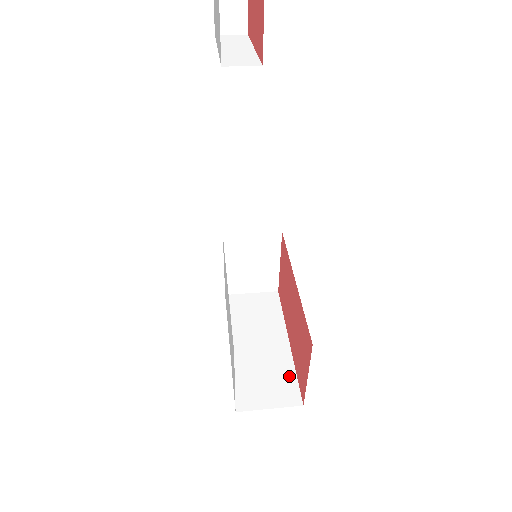
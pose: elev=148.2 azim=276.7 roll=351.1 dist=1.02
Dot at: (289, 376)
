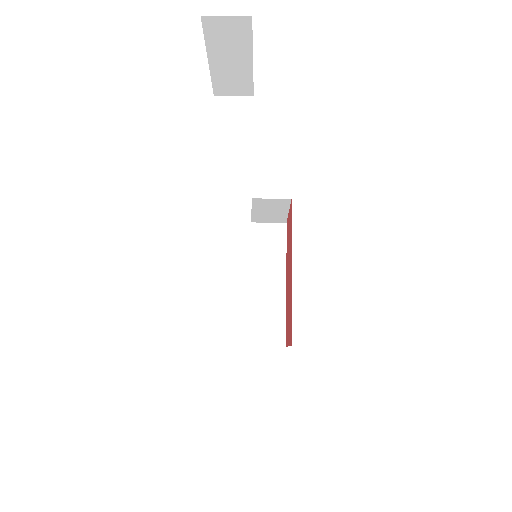
Dot at: (280, 318)
